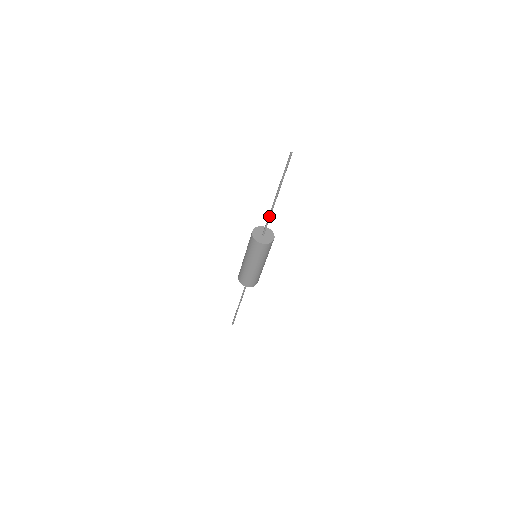
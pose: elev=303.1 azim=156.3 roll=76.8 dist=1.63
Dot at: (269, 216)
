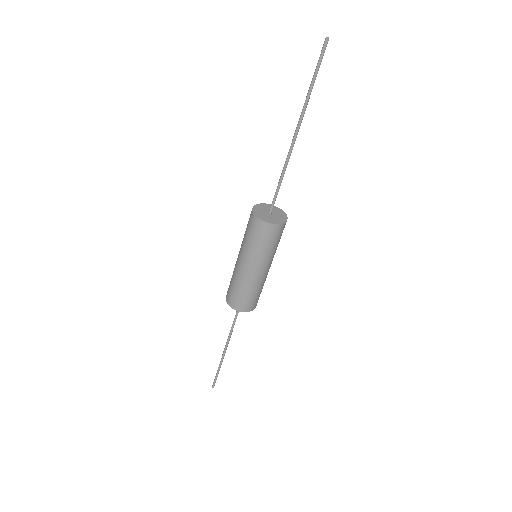
Dot at: (283, 174)
